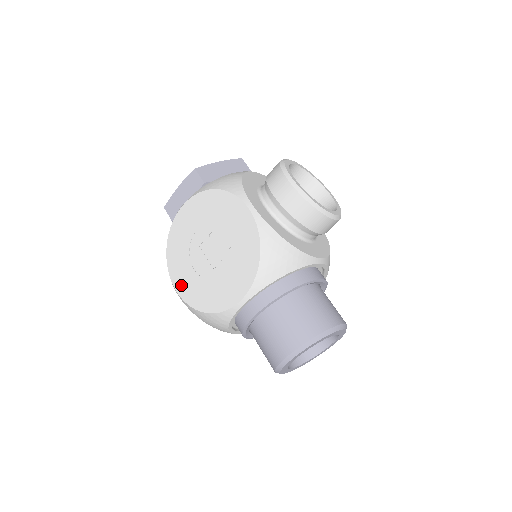
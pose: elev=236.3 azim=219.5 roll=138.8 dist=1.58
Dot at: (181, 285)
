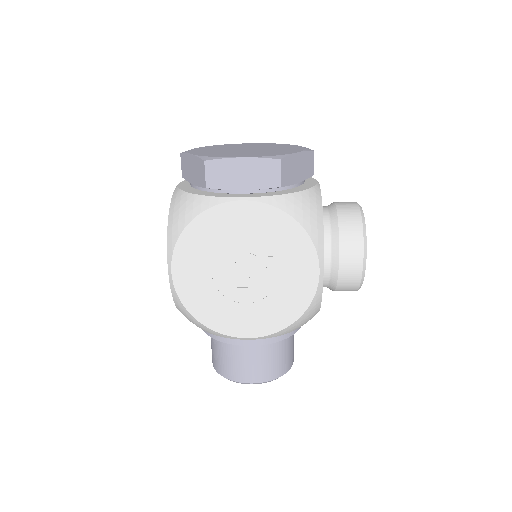
Dot at: (183, 276)
